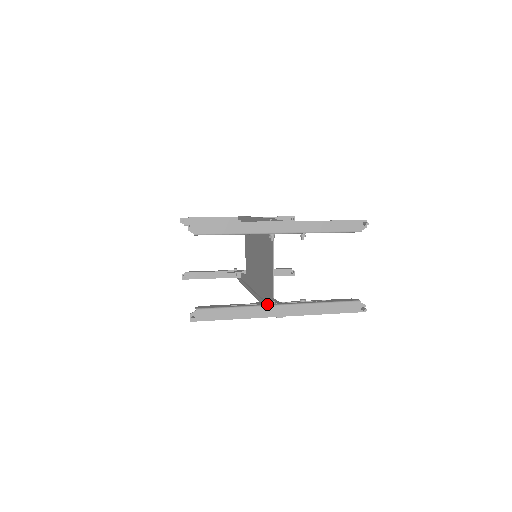
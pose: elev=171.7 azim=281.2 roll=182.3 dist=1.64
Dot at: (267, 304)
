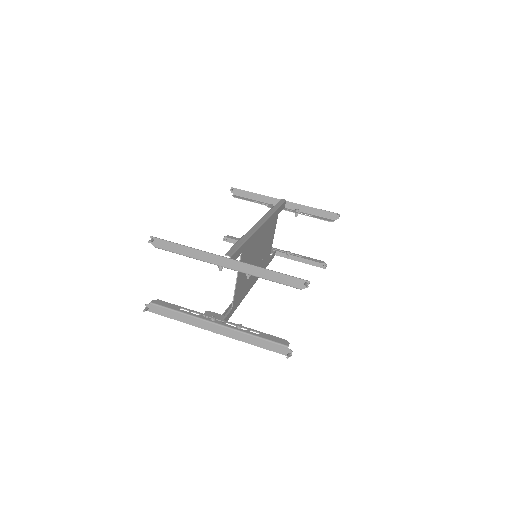
Dot at: (207, 319)
